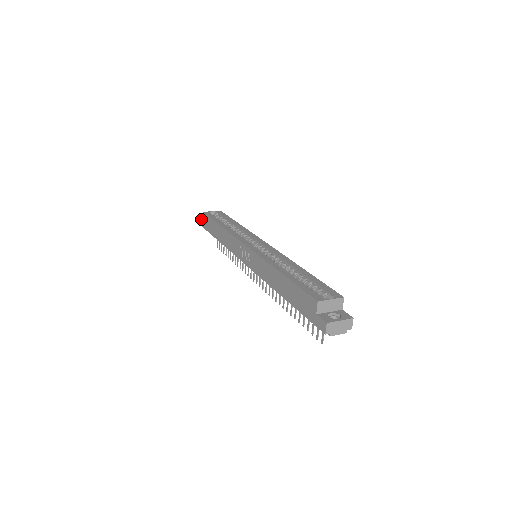
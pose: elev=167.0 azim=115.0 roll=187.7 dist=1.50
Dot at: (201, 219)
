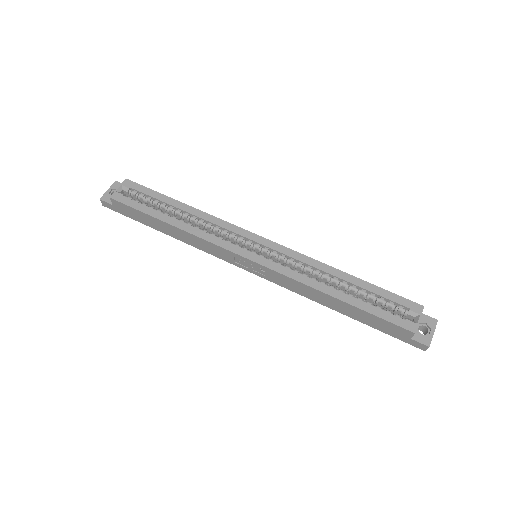
Dot at: (107, 203)
